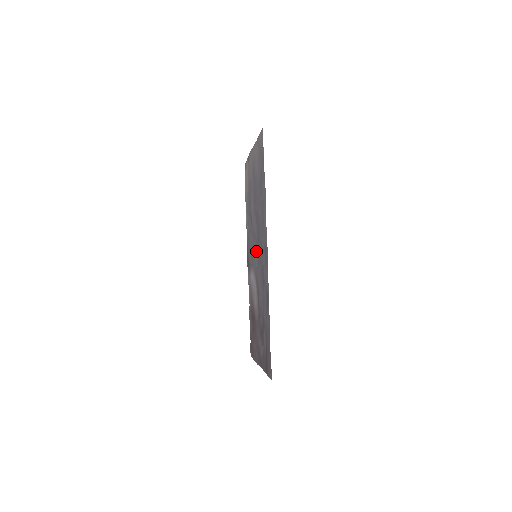
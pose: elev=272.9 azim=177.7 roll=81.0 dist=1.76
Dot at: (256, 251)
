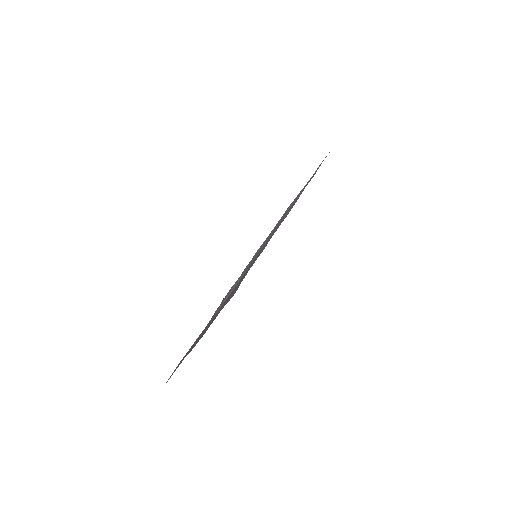
Dot at: occluded
